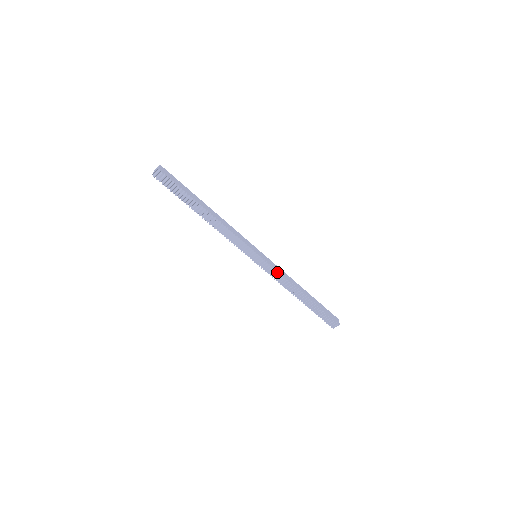
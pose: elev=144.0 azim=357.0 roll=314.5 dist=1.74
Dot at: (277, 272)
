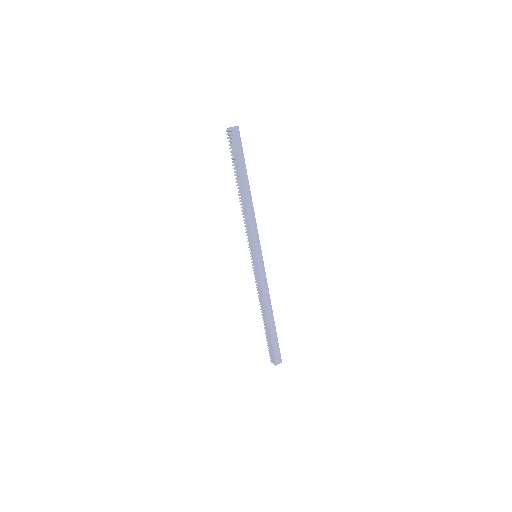
Dot at: (260, 282)
